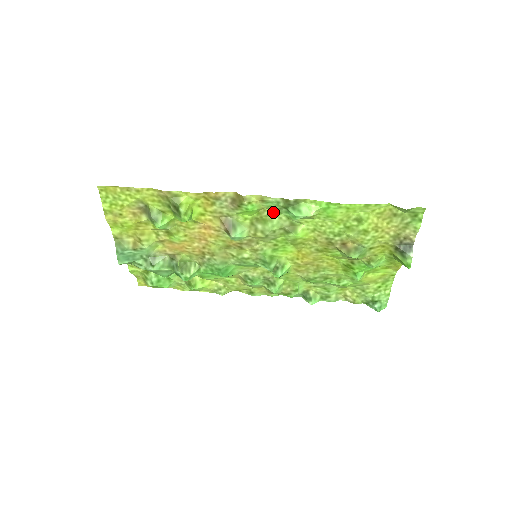
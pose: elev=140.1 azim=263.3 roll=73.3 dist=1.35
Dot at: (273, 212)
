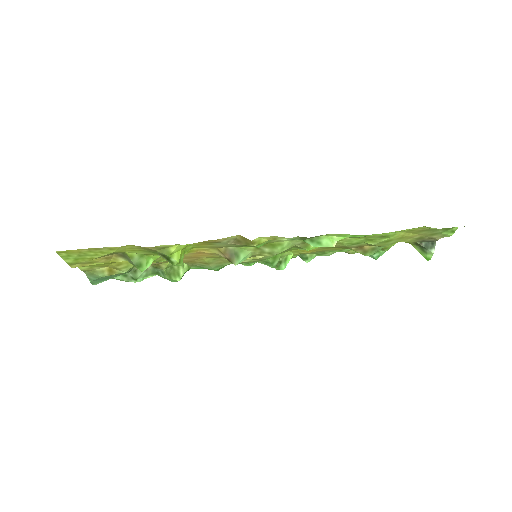
Dot at: occluded
